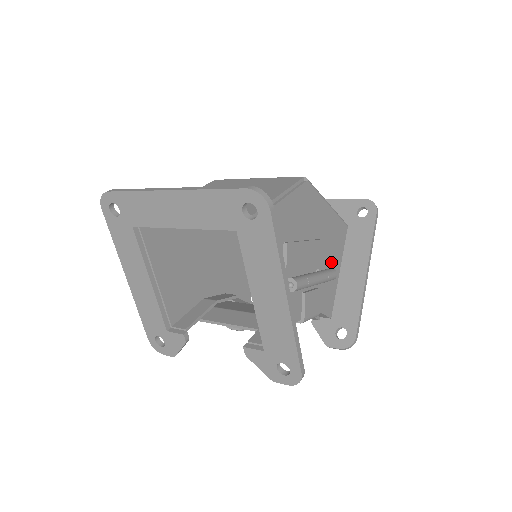
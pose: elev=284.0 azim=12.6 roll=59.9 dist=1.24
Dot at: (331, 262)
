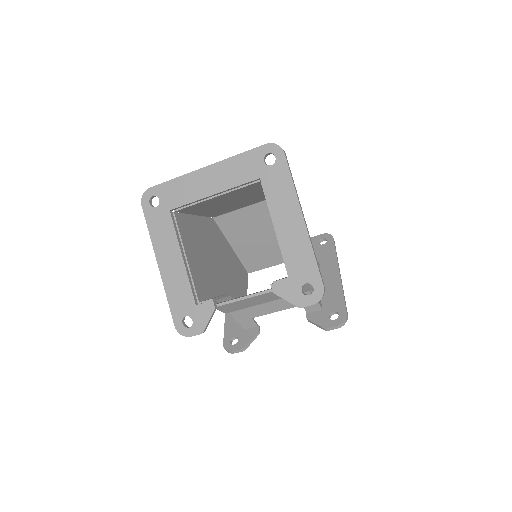
Dot at: occluded
